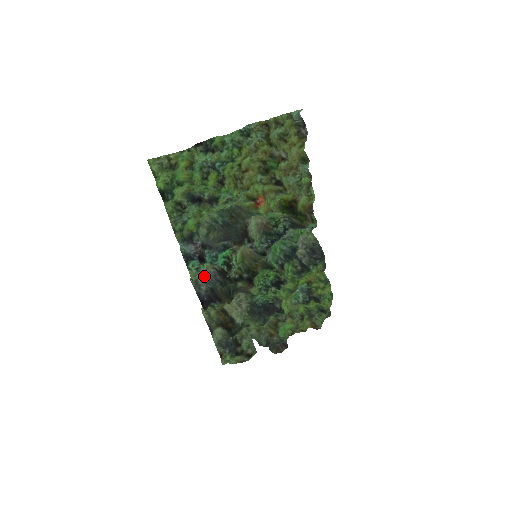
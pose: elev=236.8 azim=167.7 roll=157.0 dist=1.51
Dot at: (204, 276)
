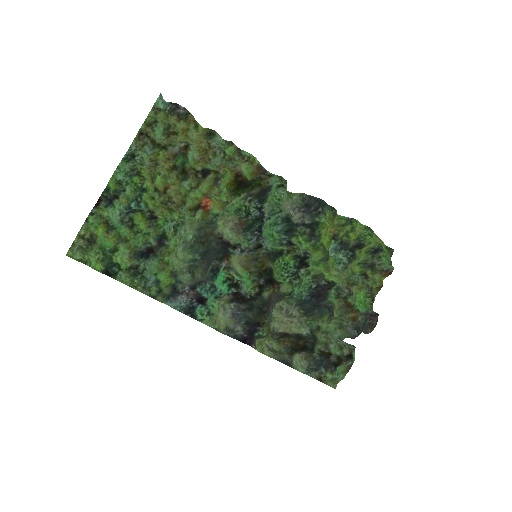
Dot at: (230, 318)
